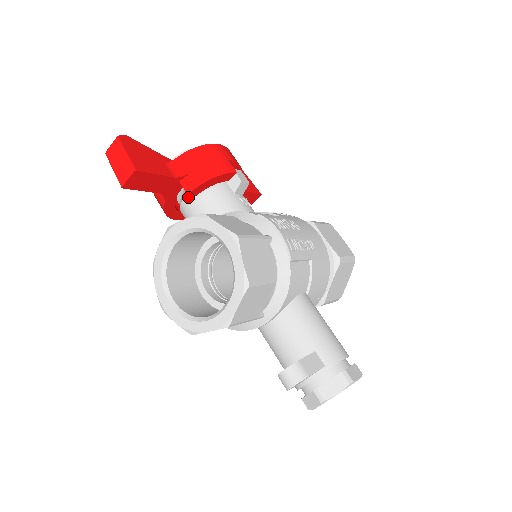
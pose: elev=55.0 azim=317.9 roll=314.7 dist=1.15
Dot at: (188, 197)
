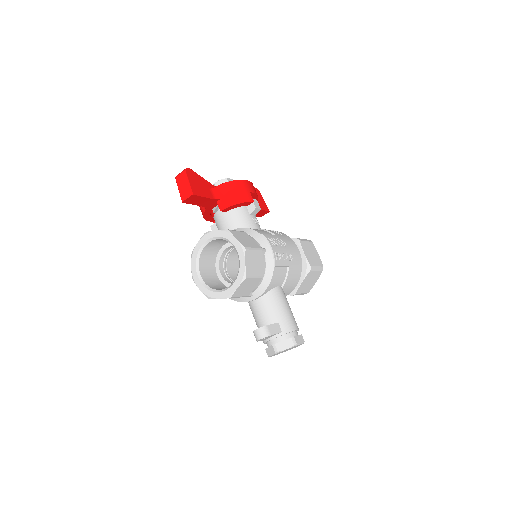
Dot at: (220, 211)
